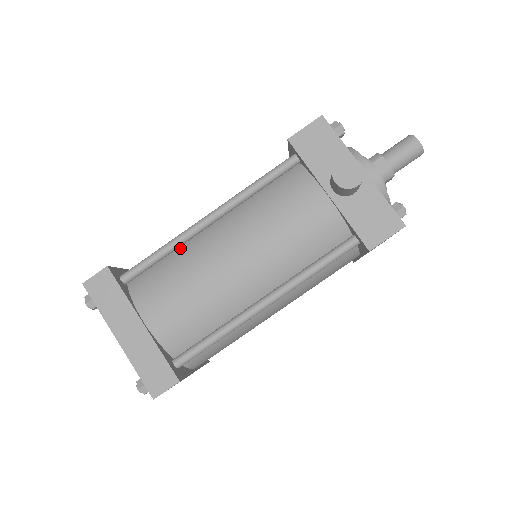
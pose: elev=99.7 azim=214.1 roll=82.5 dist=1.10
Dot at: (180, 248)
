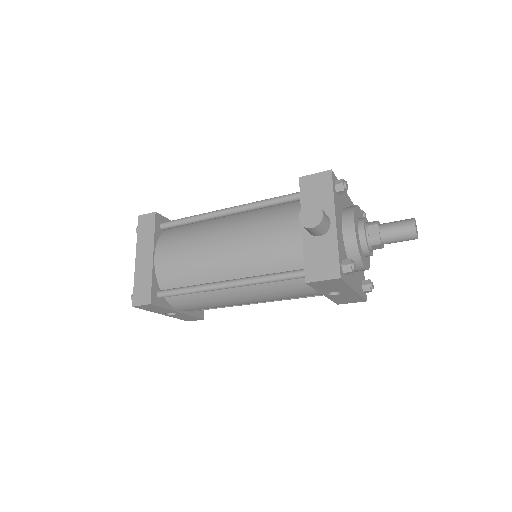
Dot at: (203, 222)
